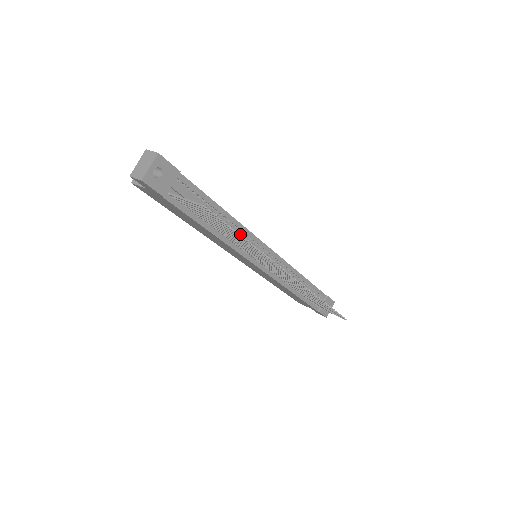
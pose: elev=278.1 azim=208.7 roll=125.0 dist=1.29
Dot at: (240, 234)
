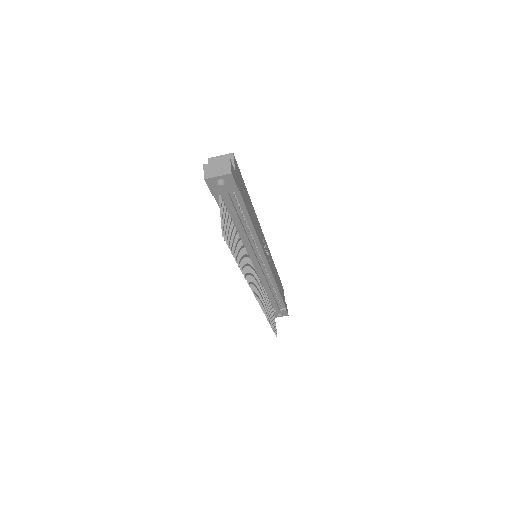
Dot at: (236, 260)
